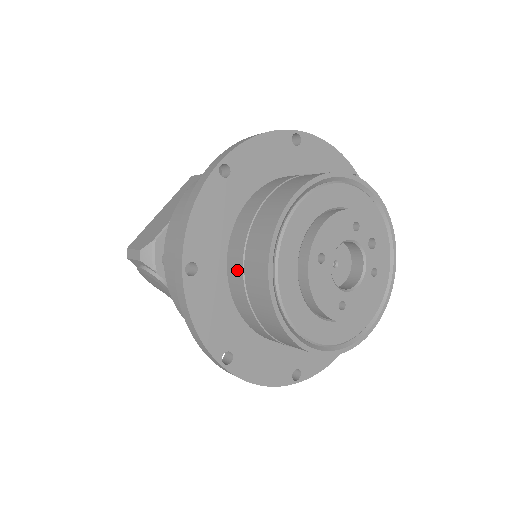
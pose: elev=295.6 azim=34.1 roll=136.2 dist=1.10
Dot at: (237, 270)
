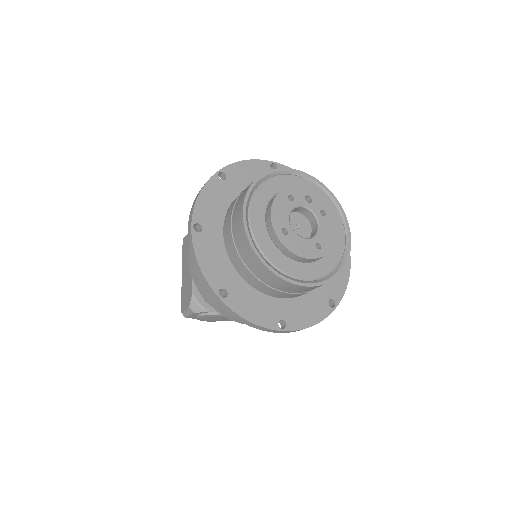
Dot at: (247, 274)
